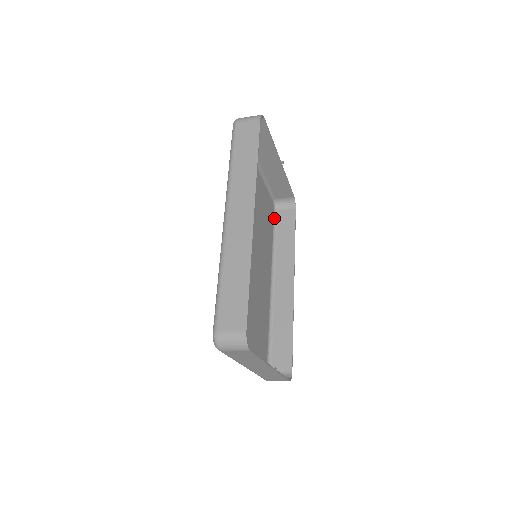
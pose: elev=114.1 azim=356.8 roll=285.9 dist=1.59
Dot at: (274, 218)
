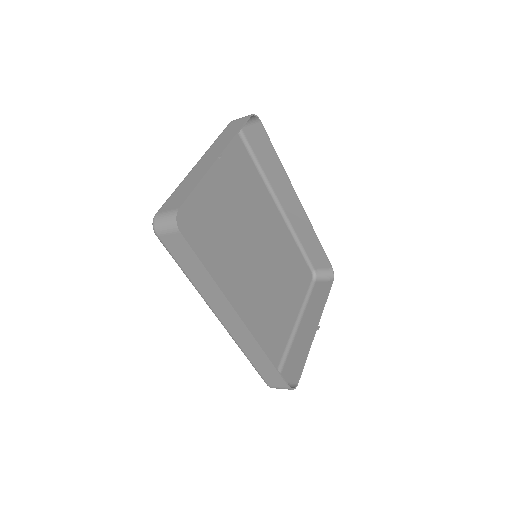
Dot at: (242, 139)
